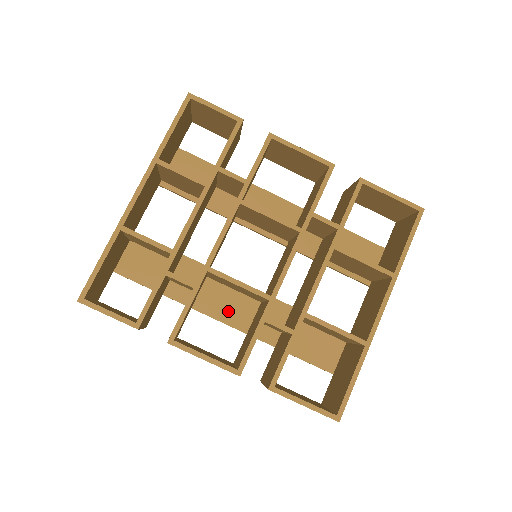
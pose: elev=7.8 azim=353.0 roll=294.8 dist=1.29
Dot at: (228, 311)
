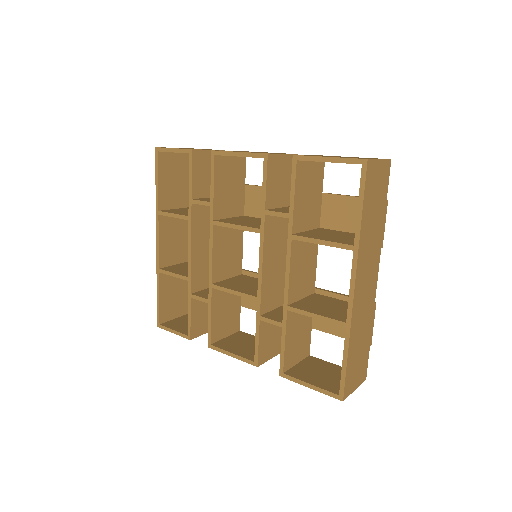
Dot at: occluded
